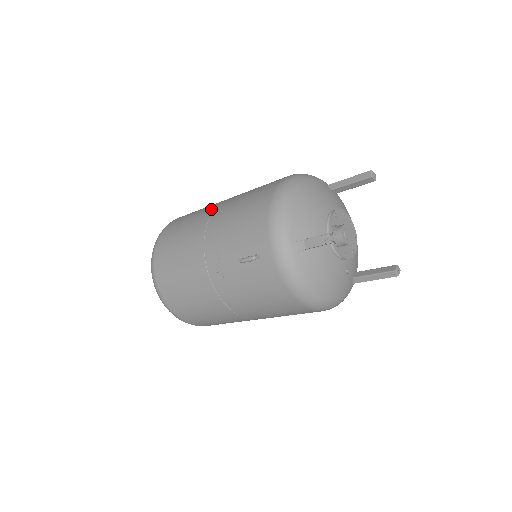
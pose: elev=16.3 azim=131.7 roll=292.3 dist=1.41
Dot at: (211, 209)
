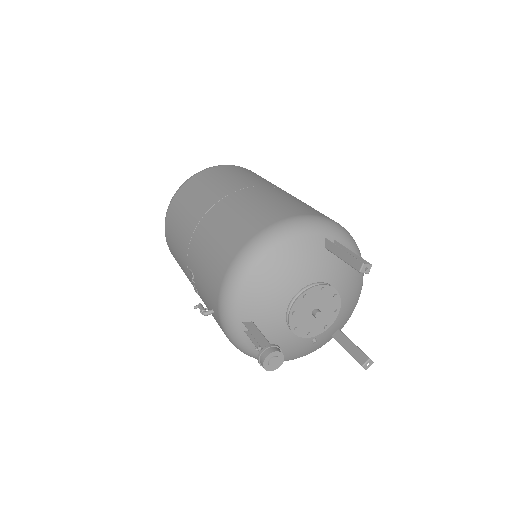
Dot at: (207, 206)
